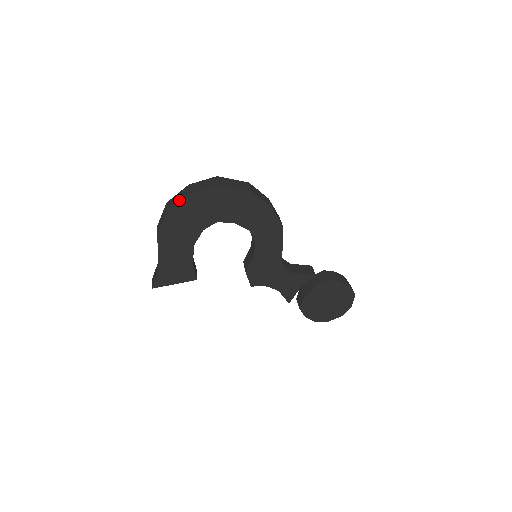
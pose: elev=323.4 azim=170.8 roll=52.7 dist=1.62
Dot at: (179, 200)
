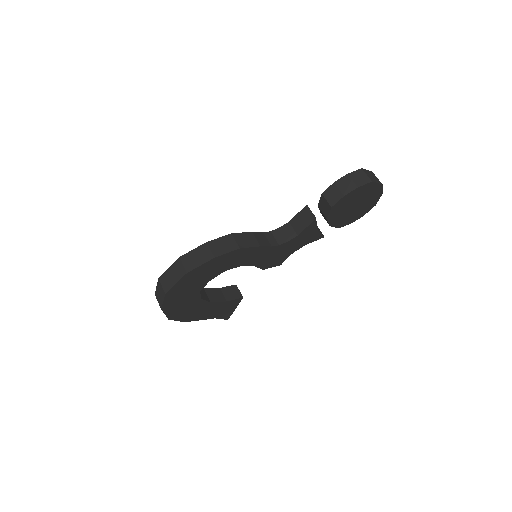
Dot at: (163, 312)
